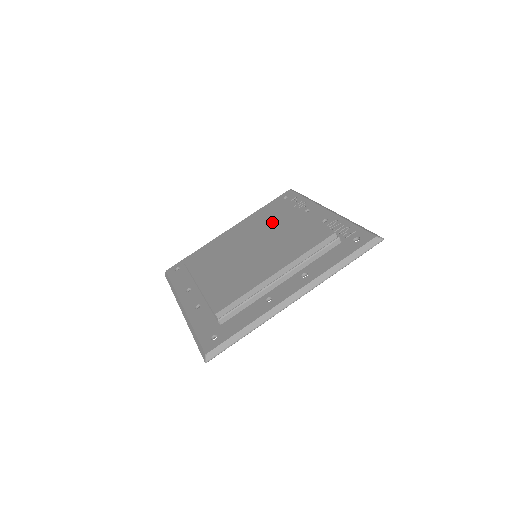
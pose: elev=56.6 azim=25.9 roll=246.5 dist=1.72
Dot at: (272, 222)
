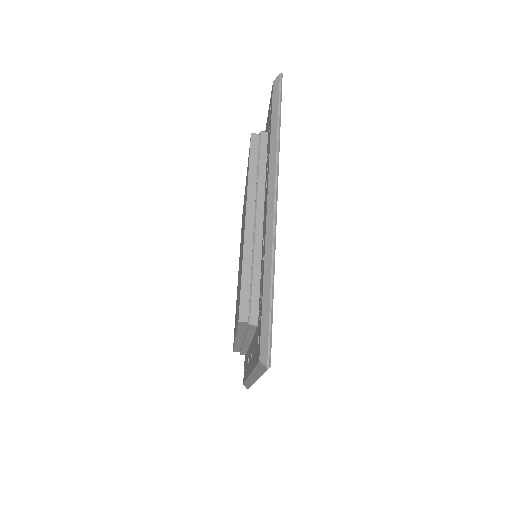
Dot at: occluded
